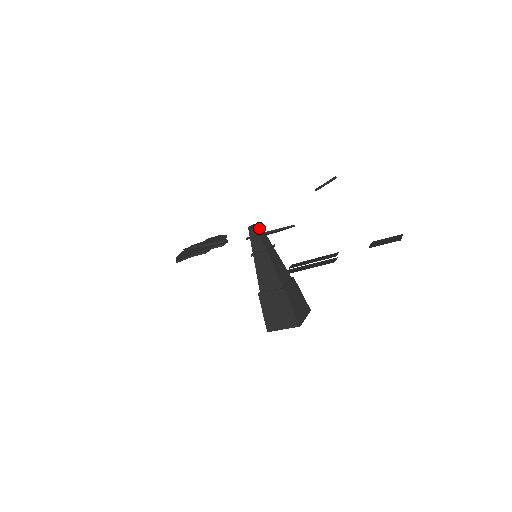
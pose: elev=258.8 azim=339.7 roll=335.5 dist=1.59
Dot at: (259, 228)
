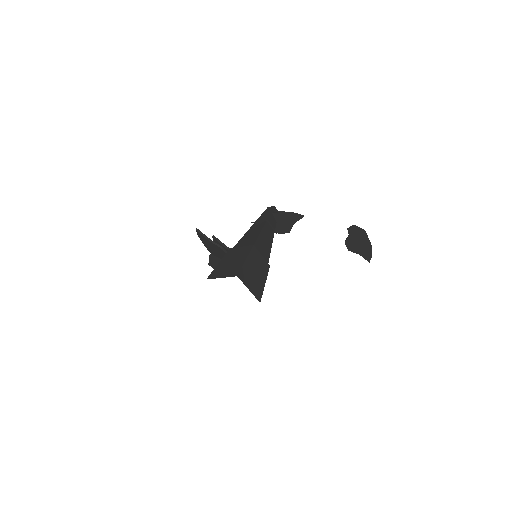
Dot at: (275, 211)
